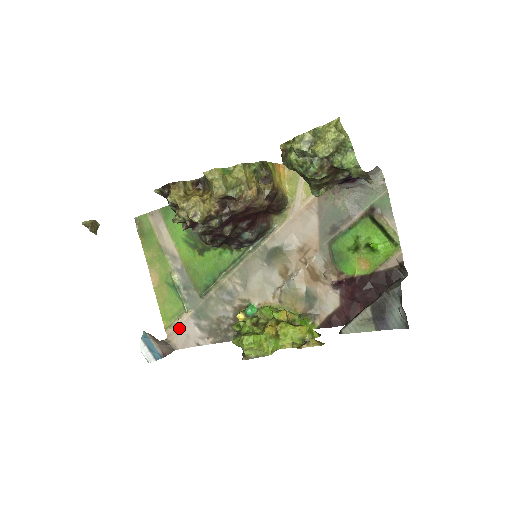
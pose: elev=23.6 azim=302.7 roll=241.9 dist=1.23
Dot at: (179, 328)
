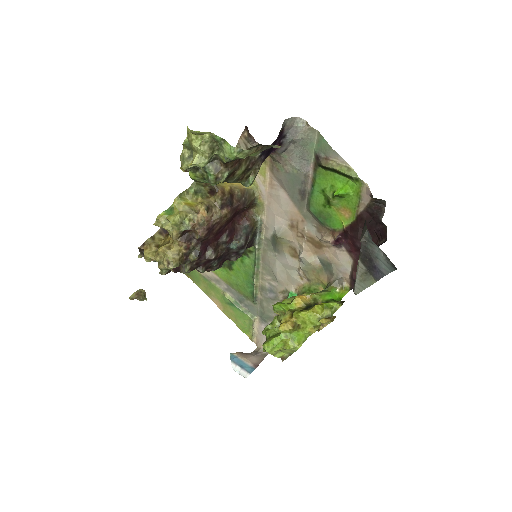
Dot at: (259, 335)
